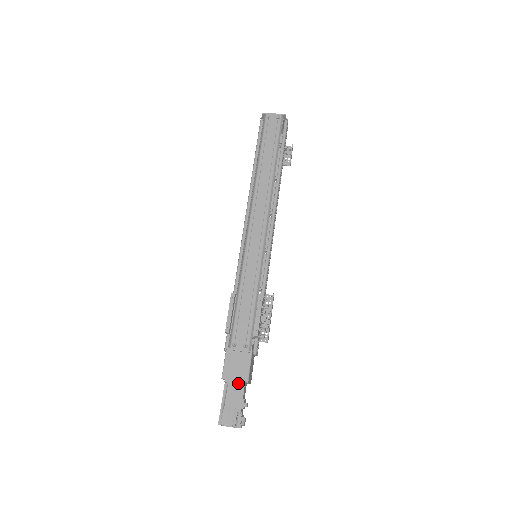
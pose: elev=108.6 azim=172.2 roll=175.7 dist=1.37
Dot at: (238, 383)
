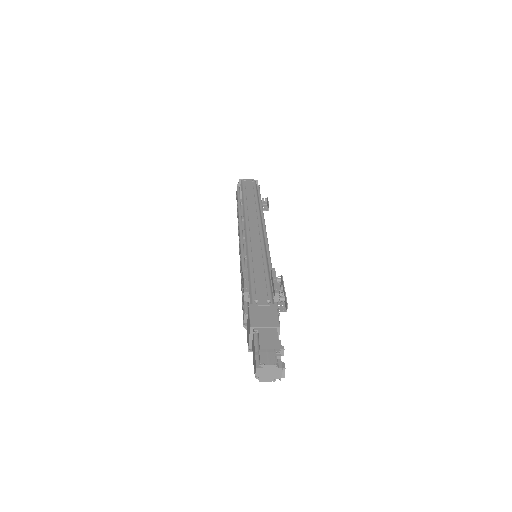
Dot at: (269, 329)
